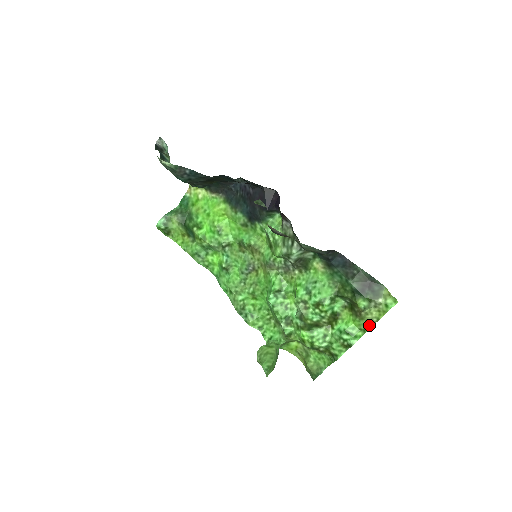
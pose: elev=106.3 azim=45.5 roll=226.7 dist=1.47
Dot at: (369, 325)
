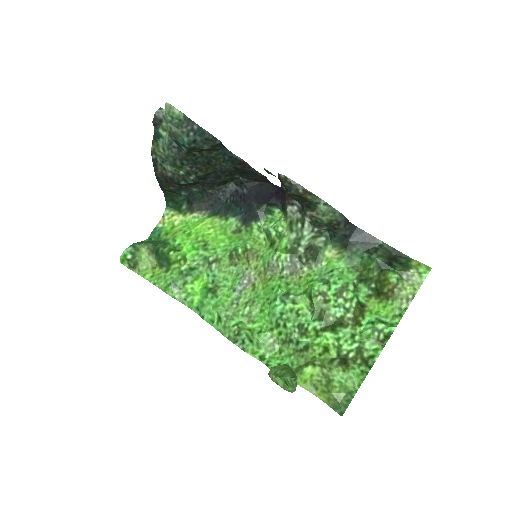
Dot at: (405, 305)
